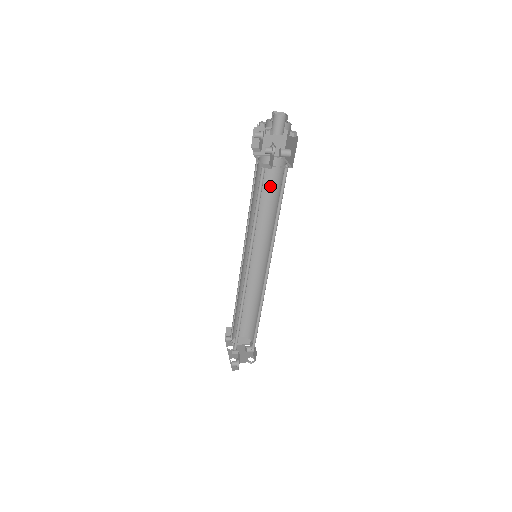
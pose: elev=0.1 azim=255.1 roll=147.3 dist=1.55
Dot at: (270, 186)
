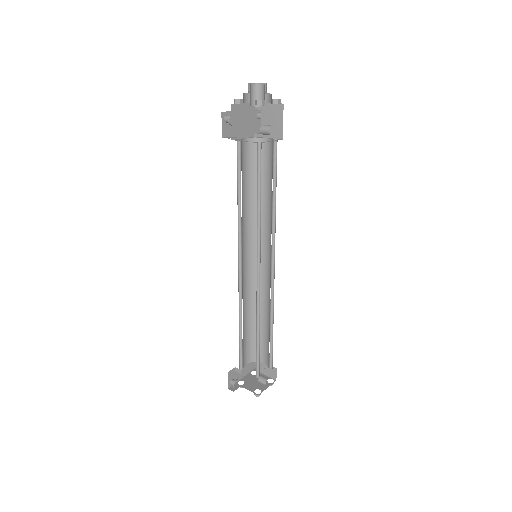
Dot at: (271, 174)
